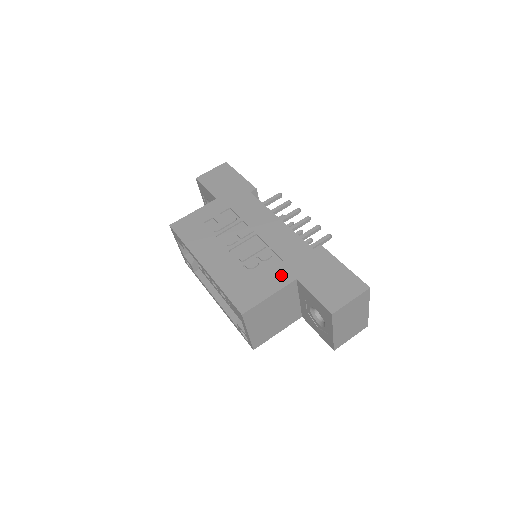
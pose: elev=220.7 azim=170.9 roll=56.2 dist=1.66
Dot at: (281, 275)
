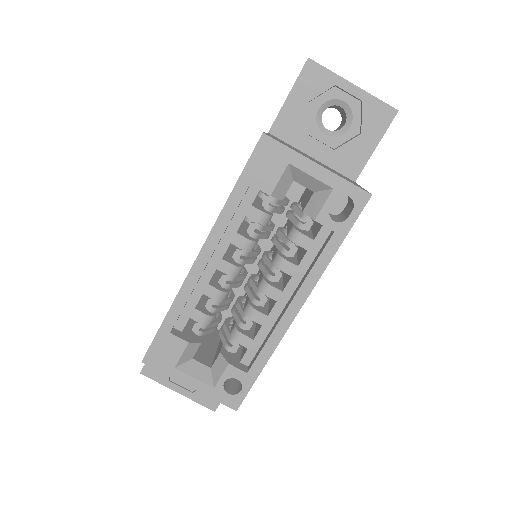
Dot at: occluded
